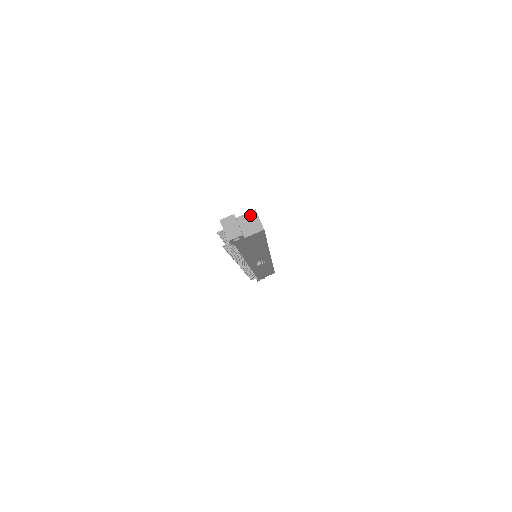
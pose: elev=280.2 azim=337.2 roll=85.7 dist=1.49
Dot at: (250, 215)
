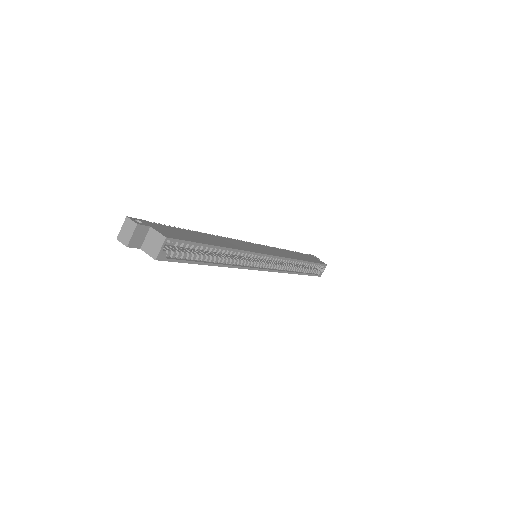
Dot at: (159, 237)
